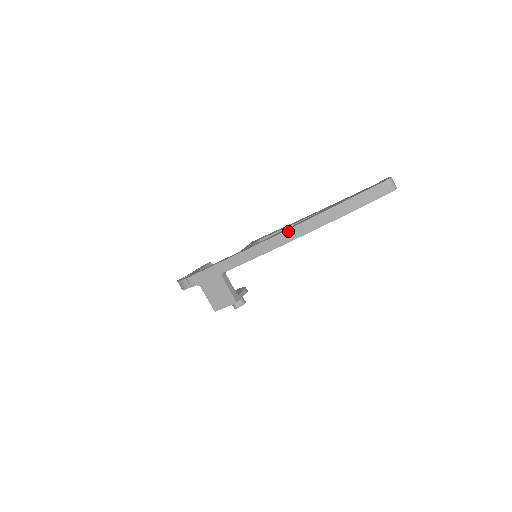
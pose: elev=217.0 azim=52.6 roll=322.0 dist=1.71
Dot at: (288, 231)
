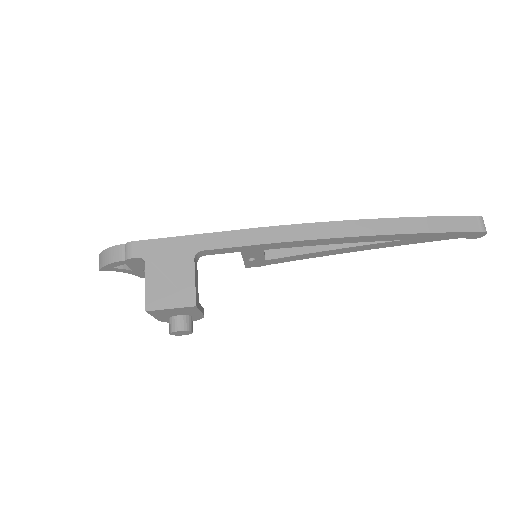
Dot at: (334, 223)
